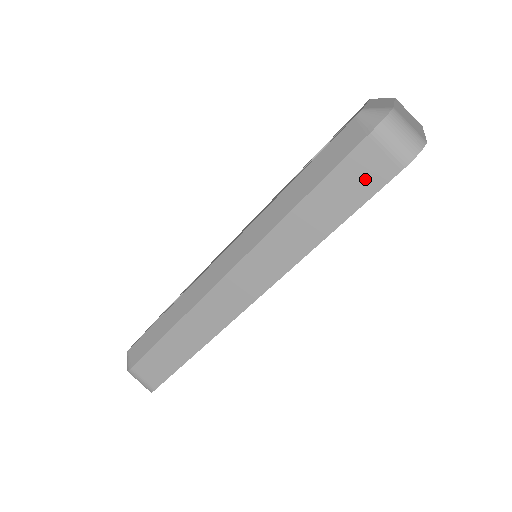
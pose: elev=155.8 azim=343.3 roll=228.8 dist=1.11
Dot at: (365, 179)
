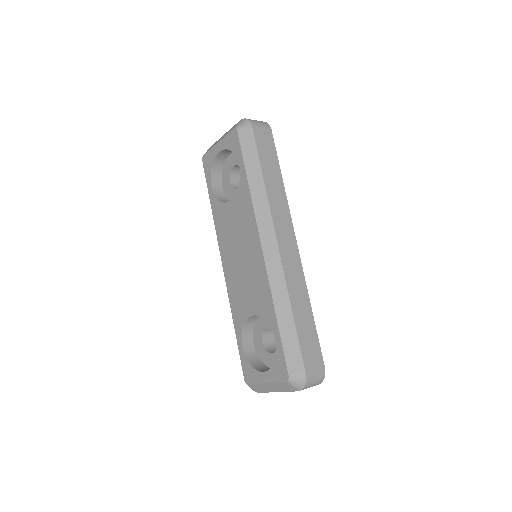
Dot at: (268, 144)
